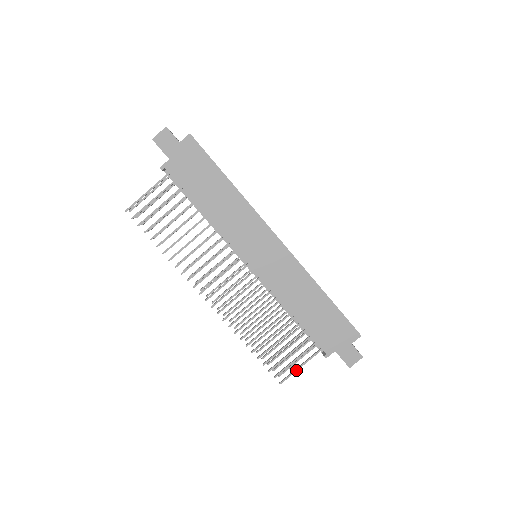
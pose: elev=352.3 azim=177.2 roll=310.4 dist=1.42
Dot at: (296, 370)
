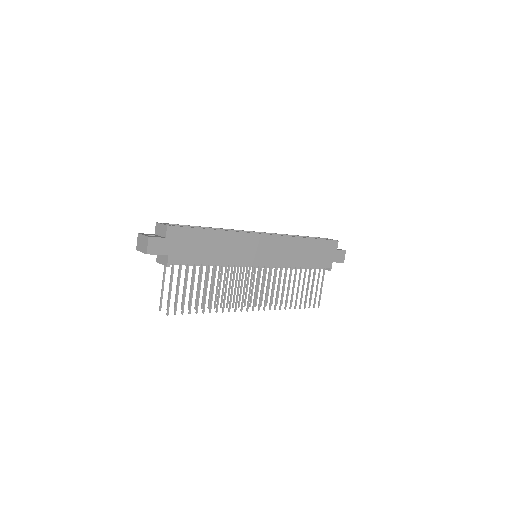
Dot at: (321, 292)
